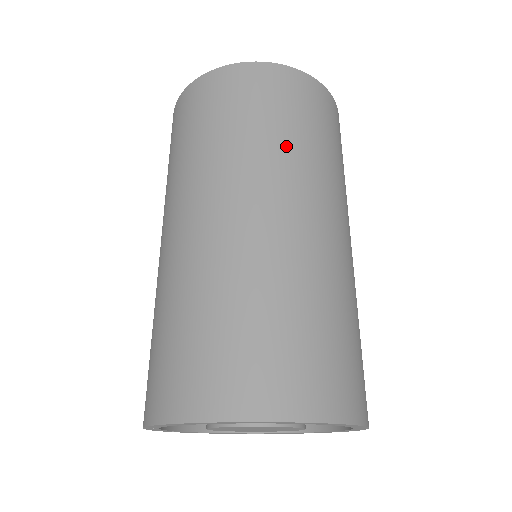
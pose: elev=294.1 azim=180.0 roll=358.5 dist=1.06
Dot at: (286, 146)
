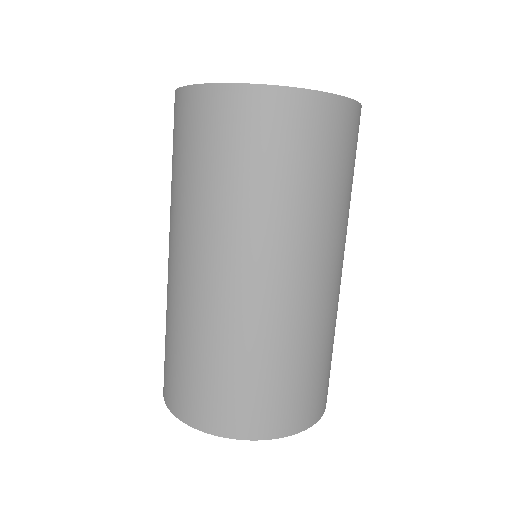
Dot at: (204, 198)
